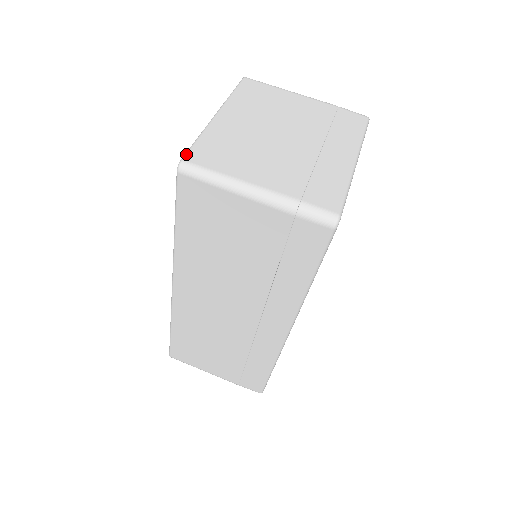
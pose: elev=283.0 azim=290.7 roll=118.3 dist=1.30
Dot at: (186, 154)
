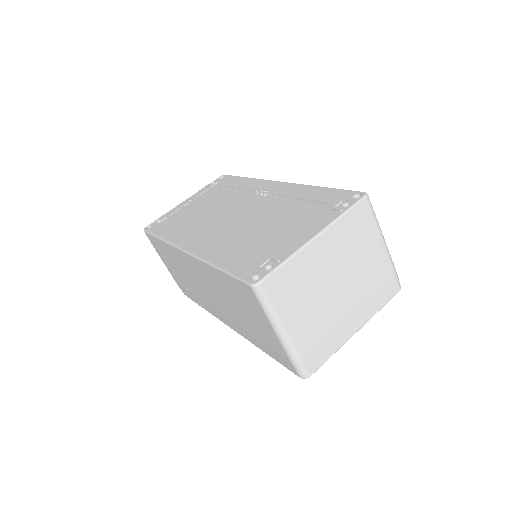
Dot at: (266, 278)
